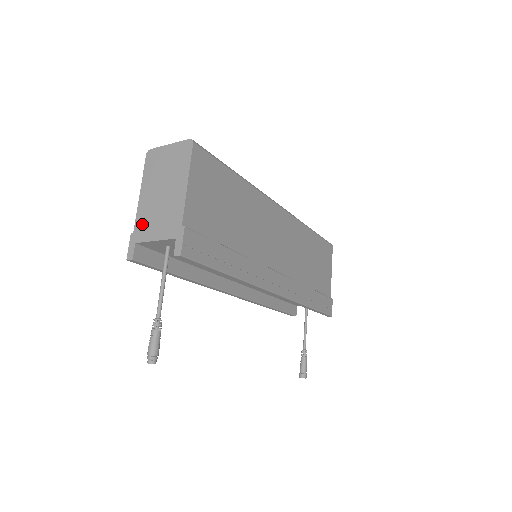
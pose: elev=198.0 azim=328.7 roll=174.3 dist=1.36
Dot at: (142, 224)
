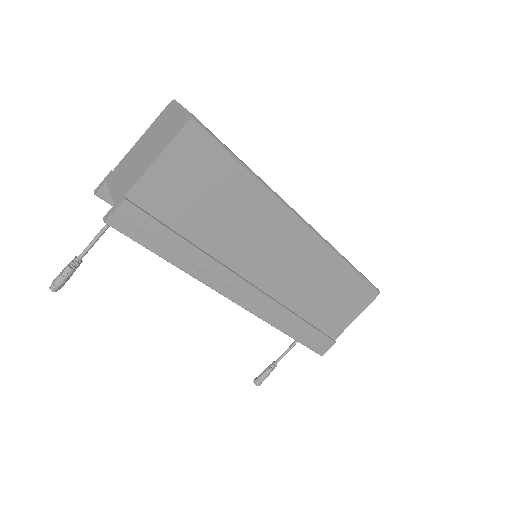
Dot at: (119, 169)
